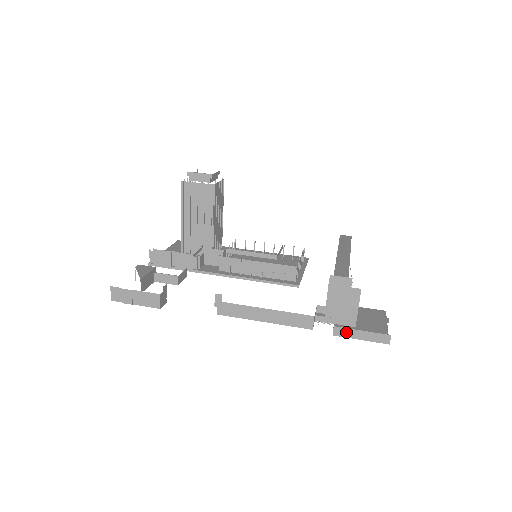
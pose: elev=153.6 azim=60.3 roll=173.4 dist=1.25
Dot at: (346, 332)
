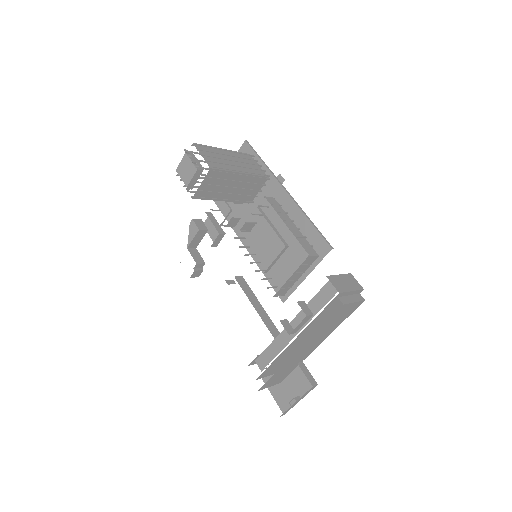
Dot at: occluded
